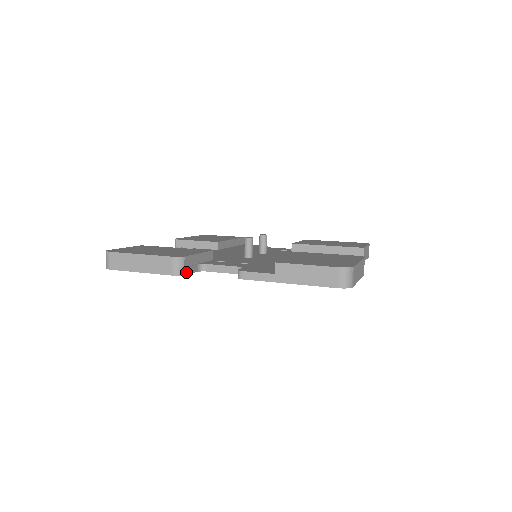
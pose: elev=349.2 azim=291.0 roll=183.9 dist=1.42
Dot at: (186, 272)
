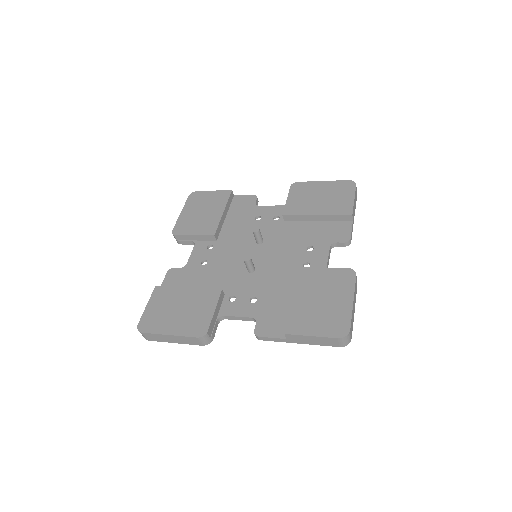
Dot at: (212, 338)
